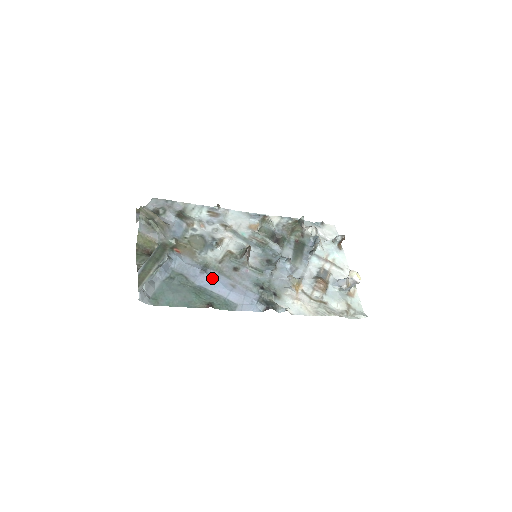
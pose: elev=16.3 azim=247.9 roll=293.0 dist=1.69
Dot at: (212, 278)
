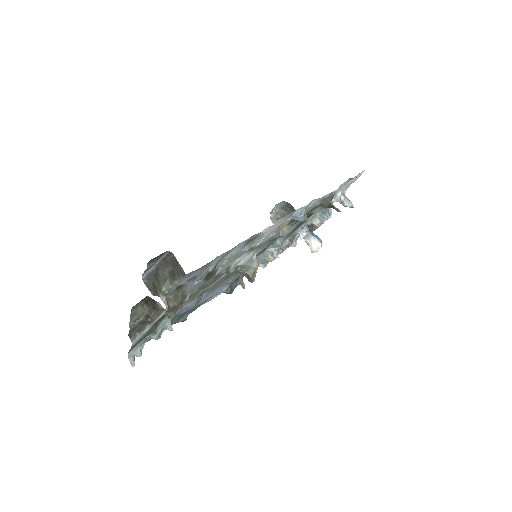
Dot at: occluded
